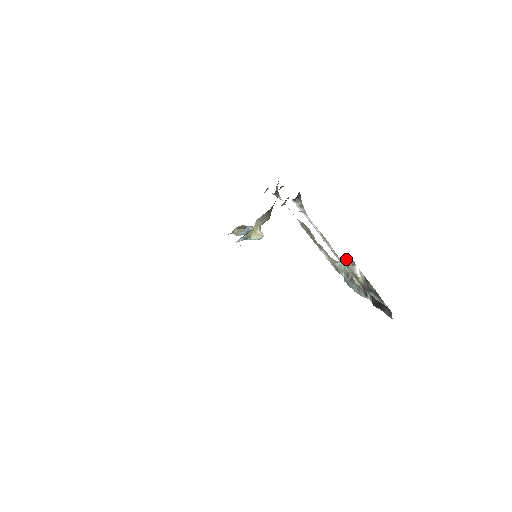
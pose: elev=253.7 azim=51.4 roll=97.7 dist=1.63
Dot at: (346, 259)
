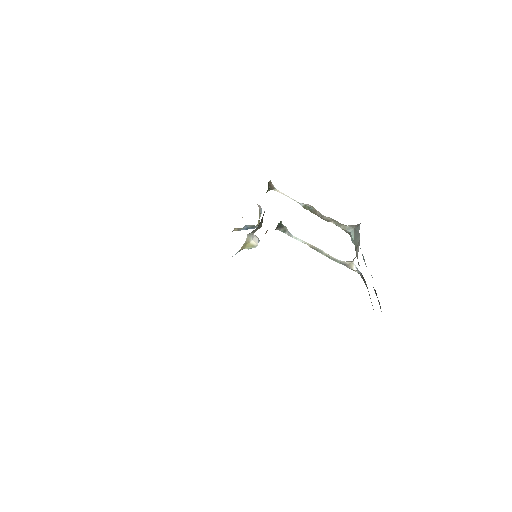
Dot at: (356, 229)
